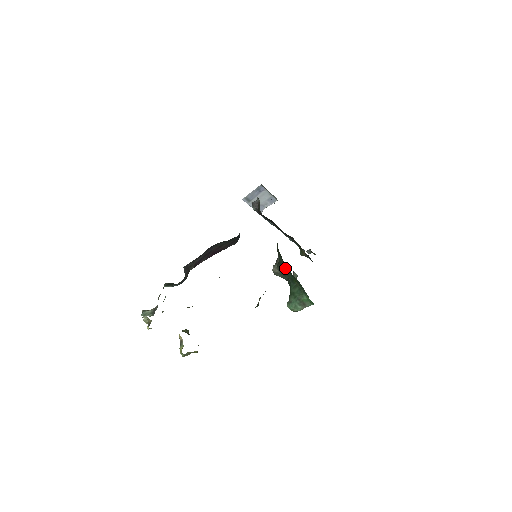
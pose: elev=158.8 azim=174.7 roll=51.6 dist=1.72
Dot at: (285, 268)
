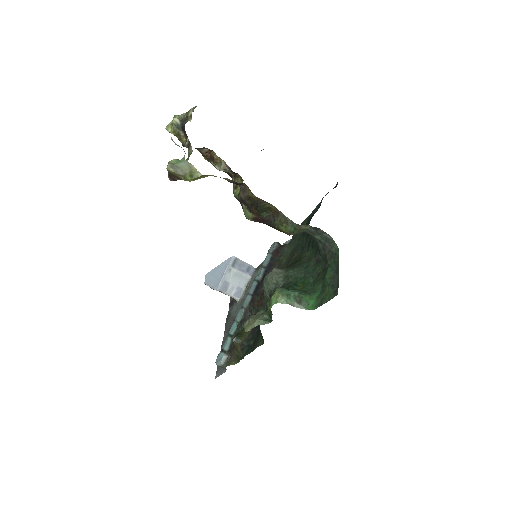
Dot at: (302, 268)
